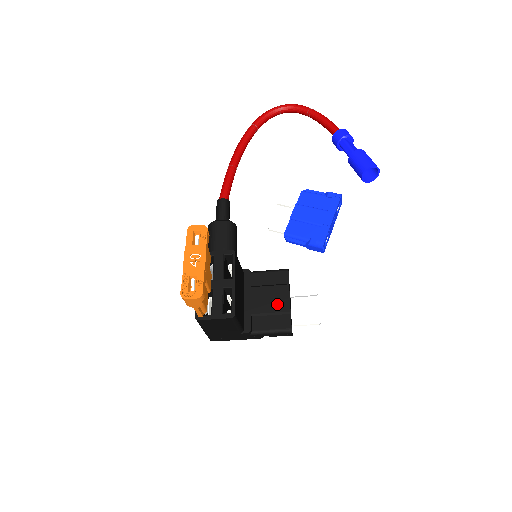
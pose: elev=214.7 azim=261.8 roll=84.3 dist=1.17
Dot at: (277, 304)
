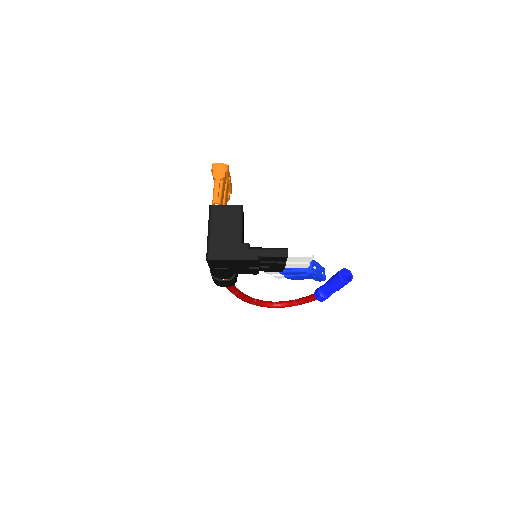
Dot at: occluded
